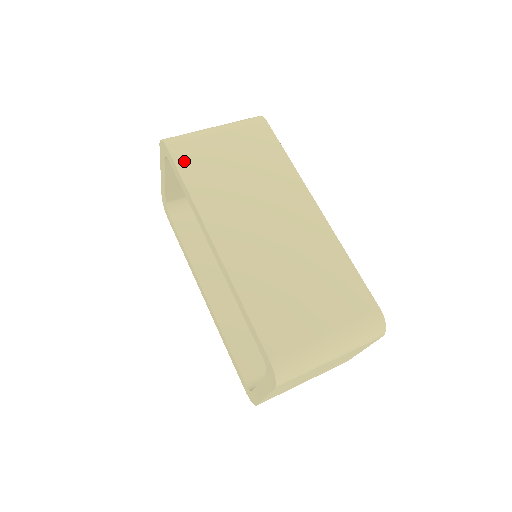
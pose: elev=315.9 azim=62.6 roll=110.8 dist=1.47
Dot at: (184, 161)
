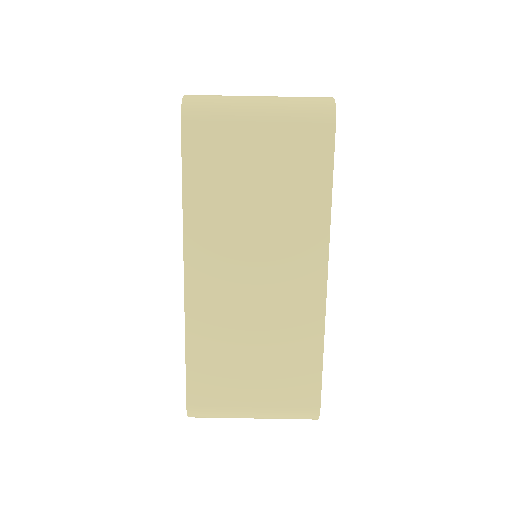
Dot at: (194, 153)
